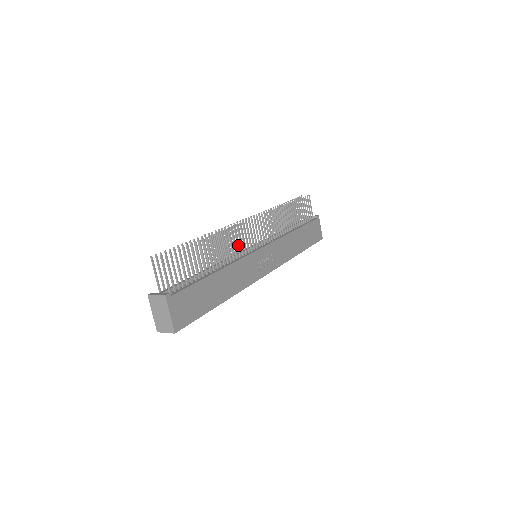
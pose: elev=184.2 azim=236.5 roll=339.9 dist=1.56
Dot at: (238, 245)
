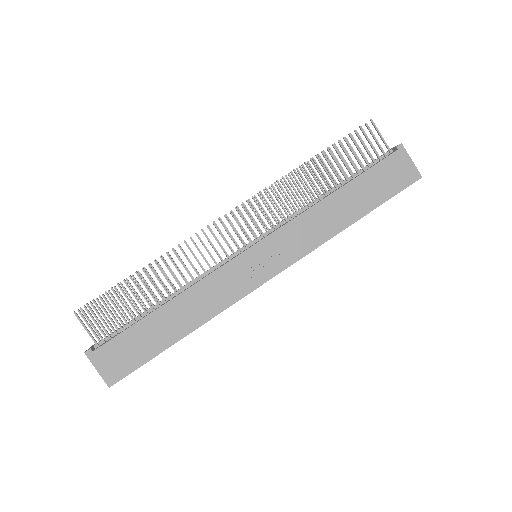
Dot at: (204, 258)
